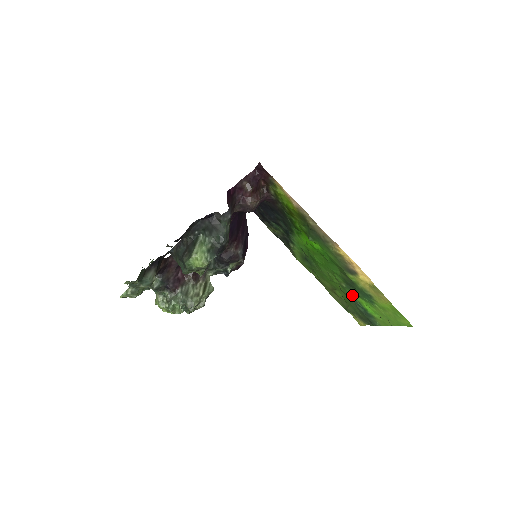
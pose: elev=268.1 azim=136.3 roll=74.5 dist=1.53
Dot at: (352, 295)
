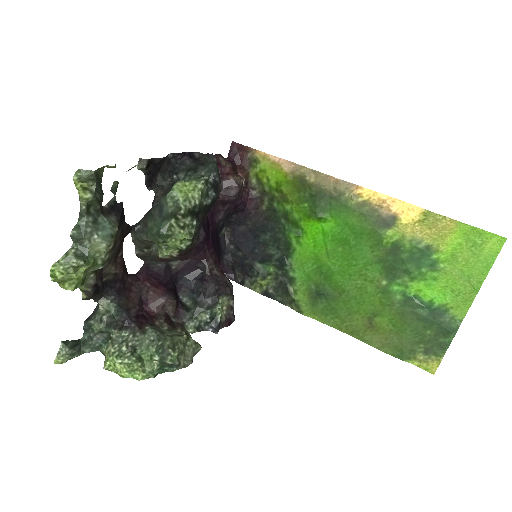
Dot at: (401, 294)
